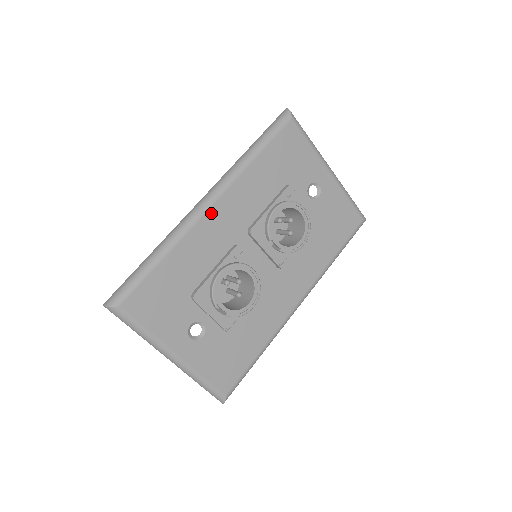
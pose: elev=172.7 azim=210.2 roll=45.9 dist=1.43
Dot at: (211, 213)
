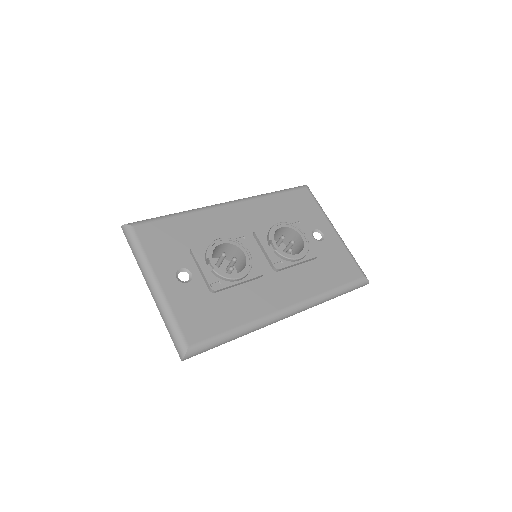
Dot at: (227, 208)
